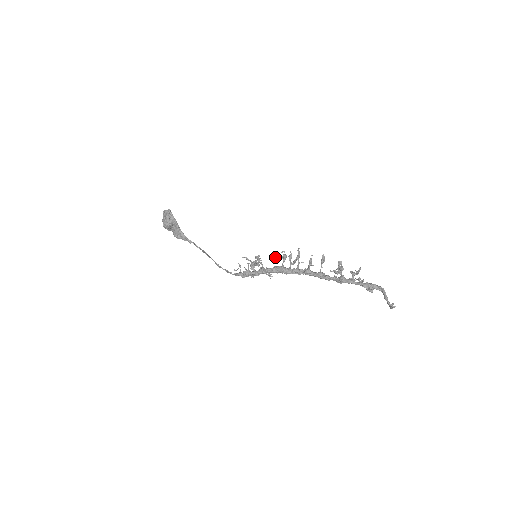
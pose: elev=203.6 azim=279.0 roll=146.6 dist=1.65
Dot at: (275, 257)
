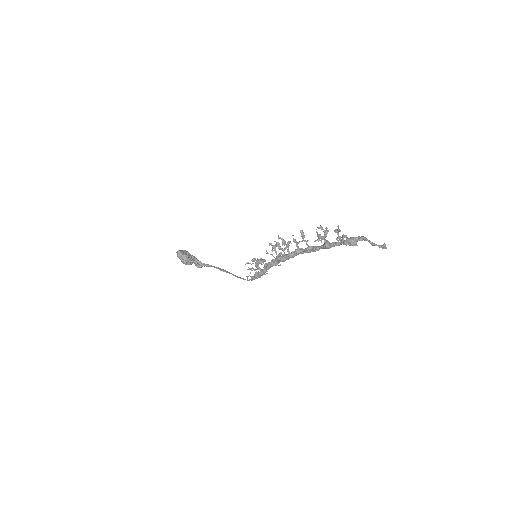
Dot at: (266, 253)
